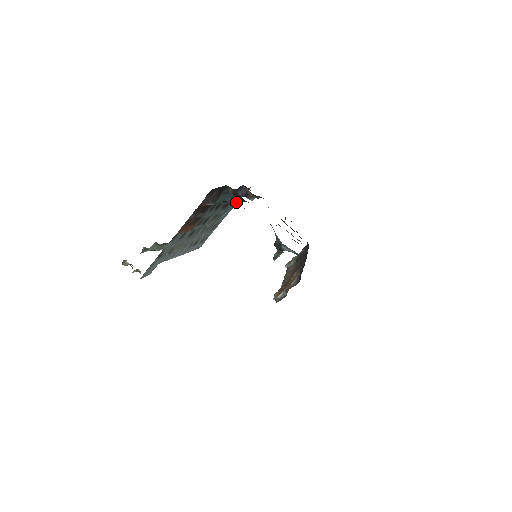
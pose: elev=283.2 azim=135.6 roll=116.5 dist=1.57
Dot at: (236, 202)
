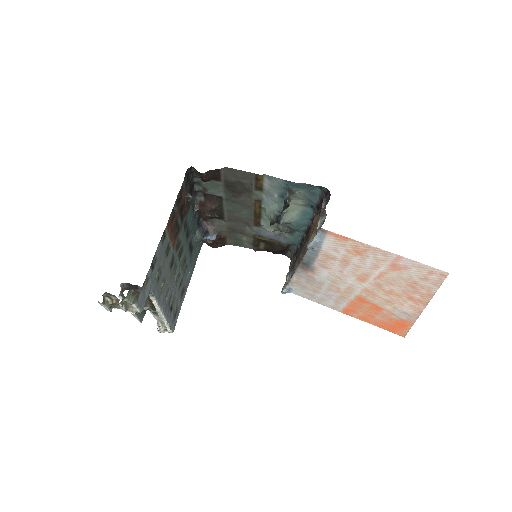
Dot at: (195, 261)
